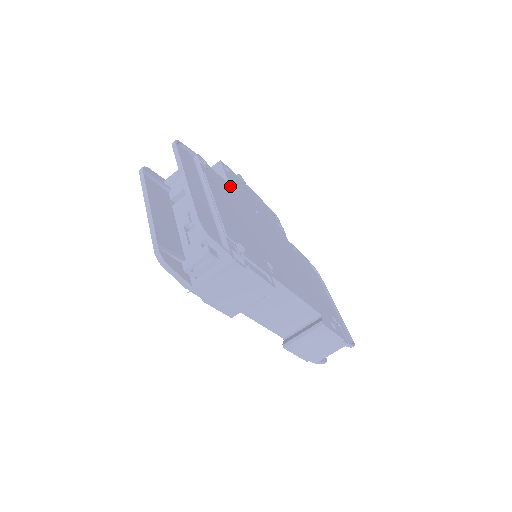
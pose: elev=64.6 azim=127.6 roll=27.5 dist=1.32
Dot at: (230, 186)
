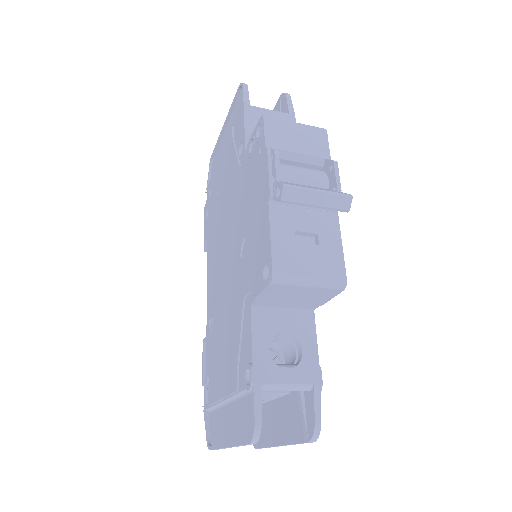
Dot at: occluded
